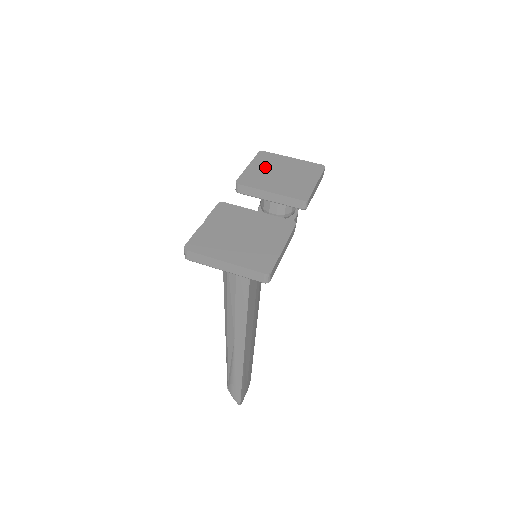
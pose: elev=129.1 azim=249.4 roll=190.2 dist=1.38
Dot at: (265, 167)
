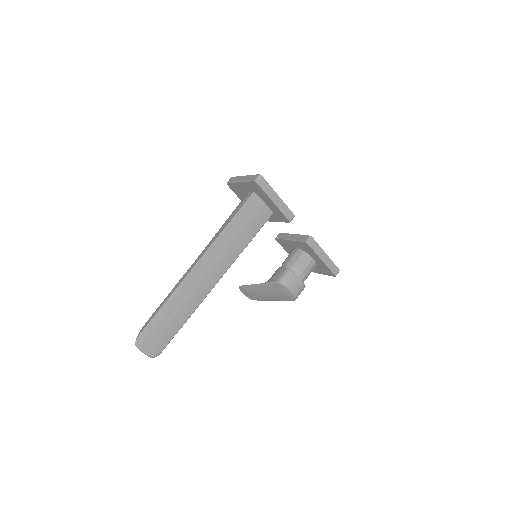
Dot at: occluded
